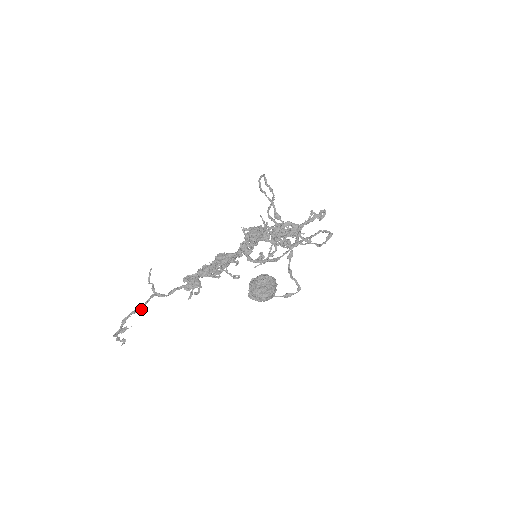
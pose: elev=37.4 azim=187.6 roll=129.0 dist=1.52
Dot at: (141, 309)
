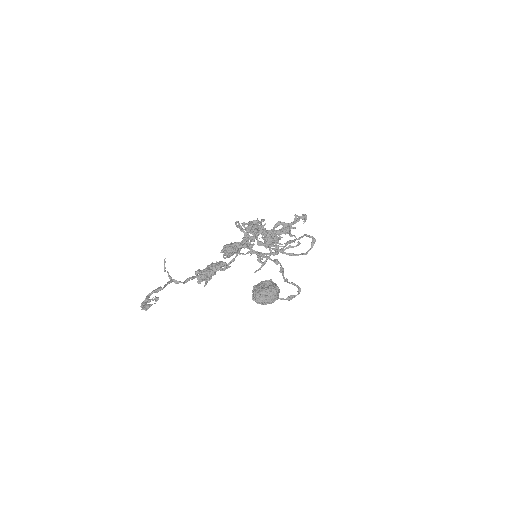
Dot at: (162, 289)
